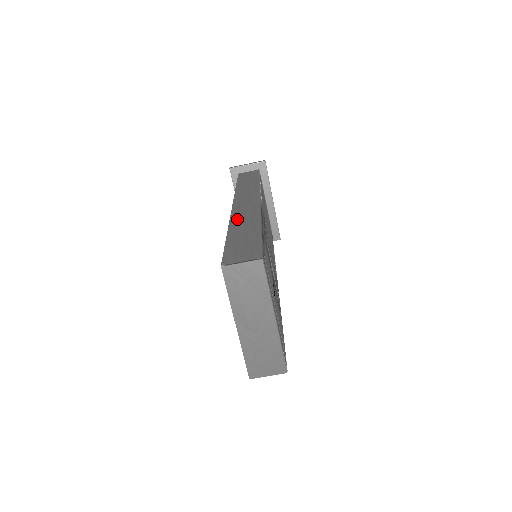
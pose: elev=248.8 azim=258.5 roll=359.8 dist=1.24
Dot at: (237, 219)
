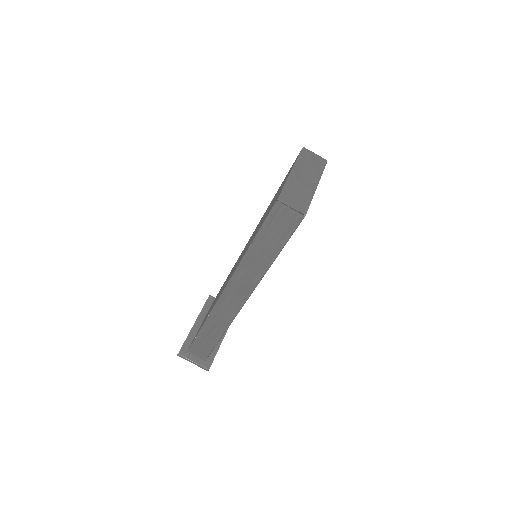
Dot at: occluded
